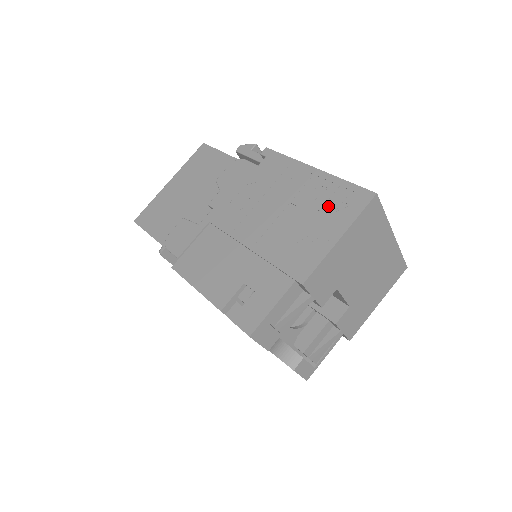
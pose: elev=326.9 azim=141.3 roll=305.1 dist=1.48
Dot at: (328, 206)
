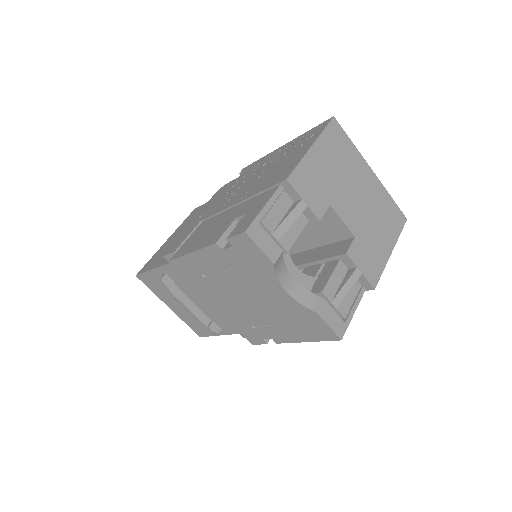
Dot at: (298, 146)
